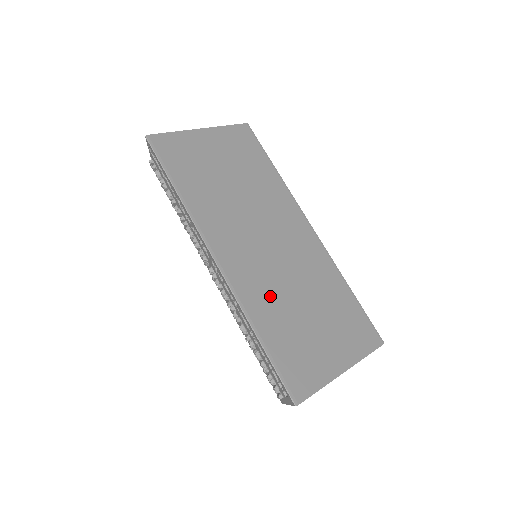
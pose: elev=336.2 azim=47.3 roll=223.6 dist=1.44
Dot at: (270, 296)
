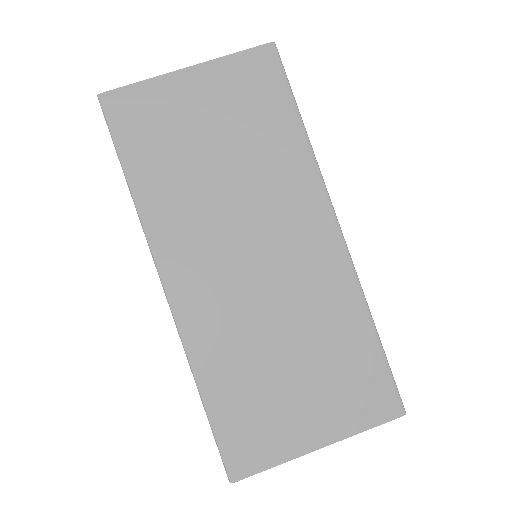
Dot at: (233, 338)
